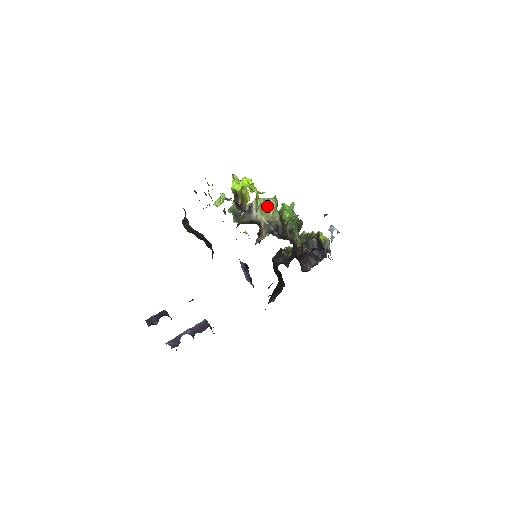
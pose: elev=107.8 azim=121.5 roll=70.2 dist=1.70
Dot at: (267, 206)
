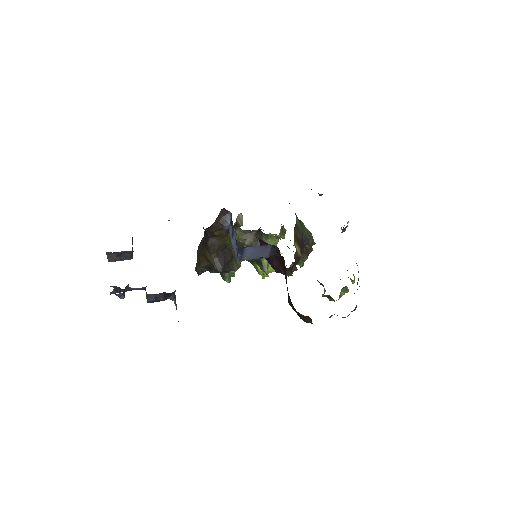
Dot at: occluded
